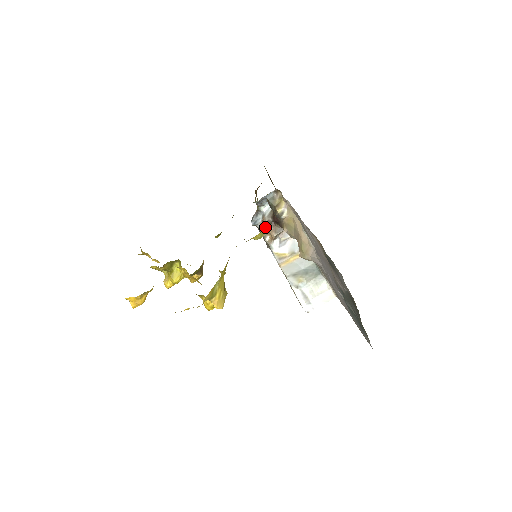
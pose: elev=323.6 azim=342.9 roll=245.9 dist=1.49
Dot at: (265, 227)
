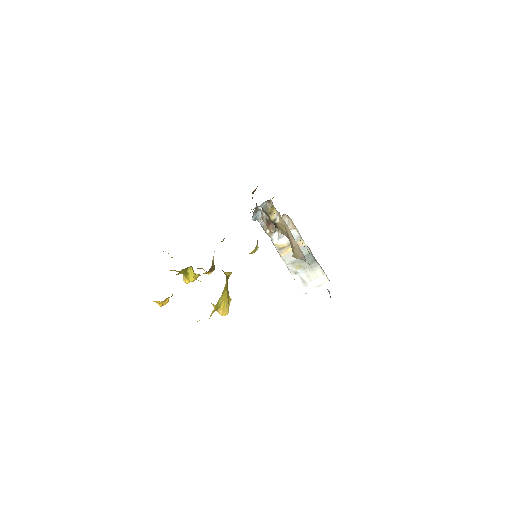
Dot at: (264, 222)
